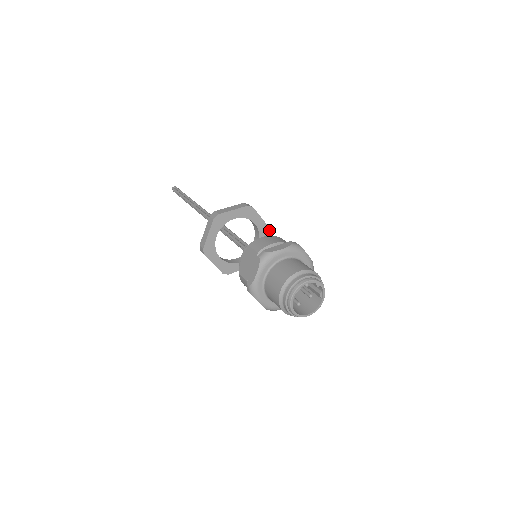
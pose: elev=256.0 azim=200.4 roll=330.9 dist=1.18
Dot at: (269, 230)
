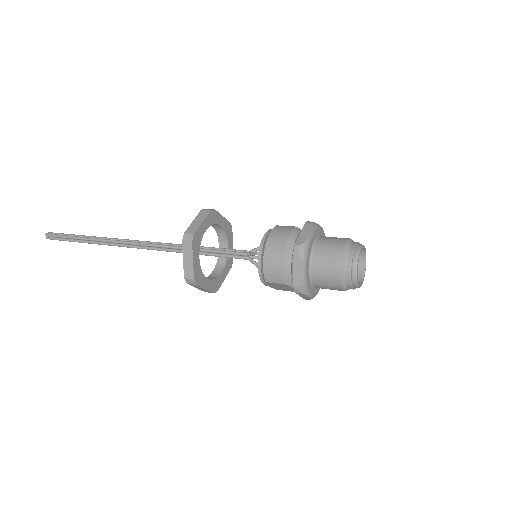
Dot at: (212, 211)
